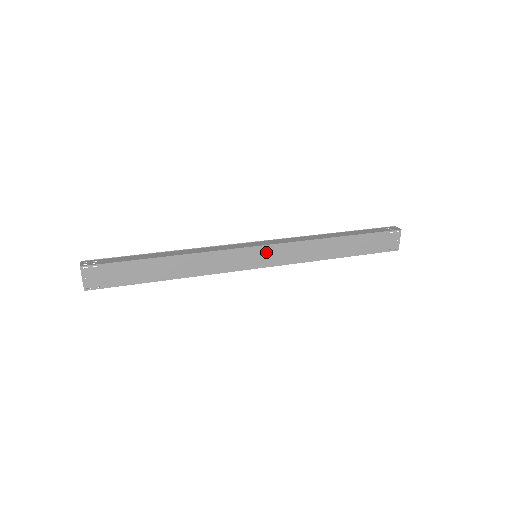
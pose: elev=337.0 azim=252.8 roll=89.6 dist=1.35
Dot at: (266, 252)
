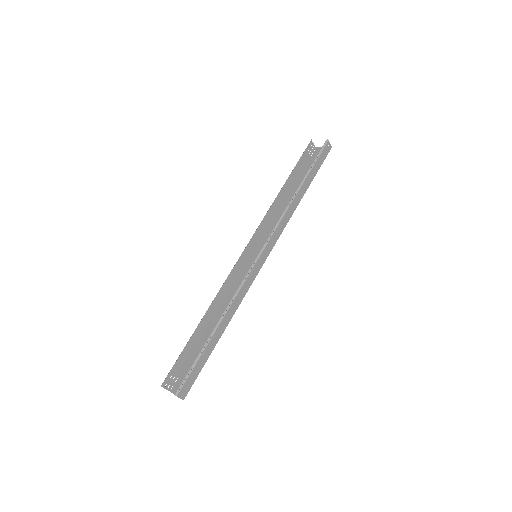
Dot at: occluded
